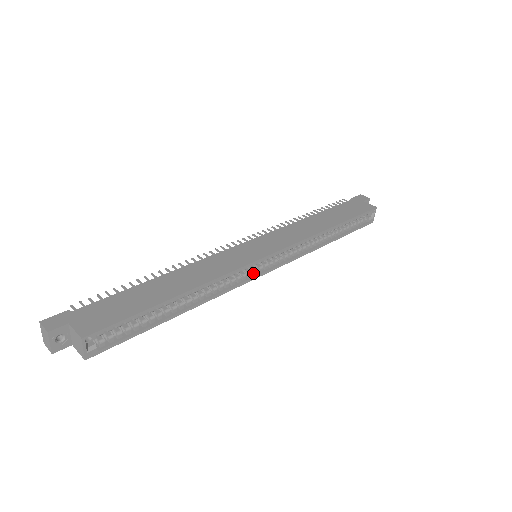
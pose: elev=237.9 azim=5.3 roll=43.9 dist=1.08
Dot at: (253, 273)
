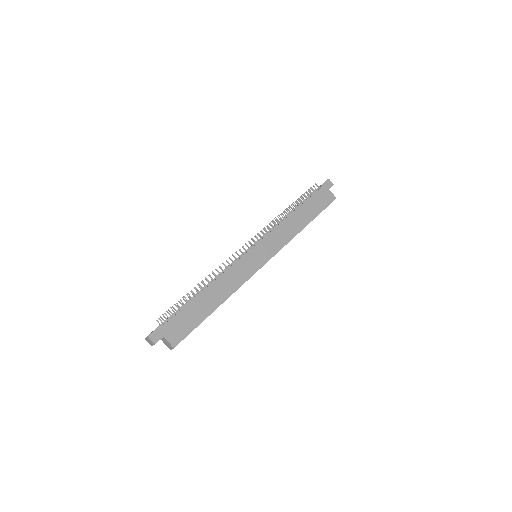
Dot at: occluded
